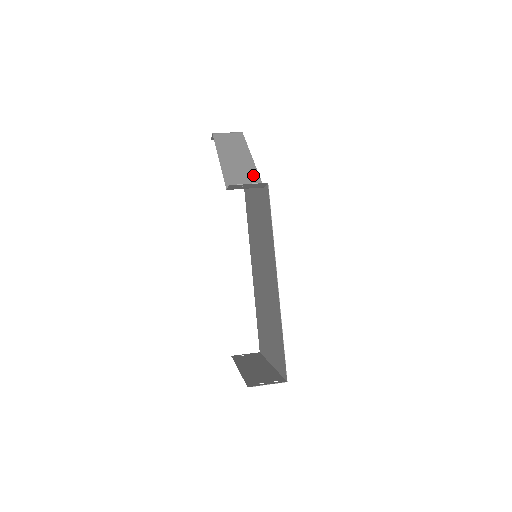
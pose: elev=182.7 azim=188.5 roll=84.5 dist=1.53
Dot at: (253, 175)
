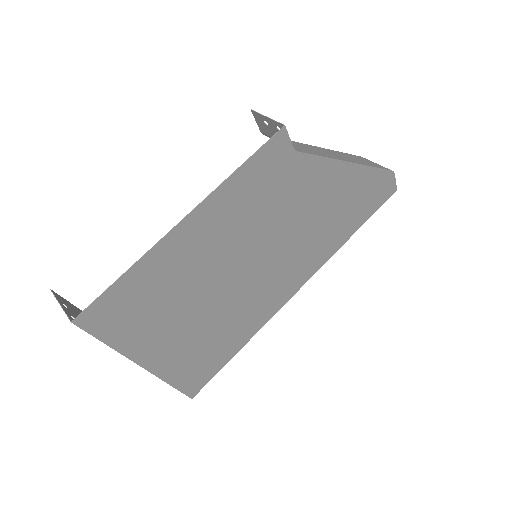
Dot at: (312, 152)
